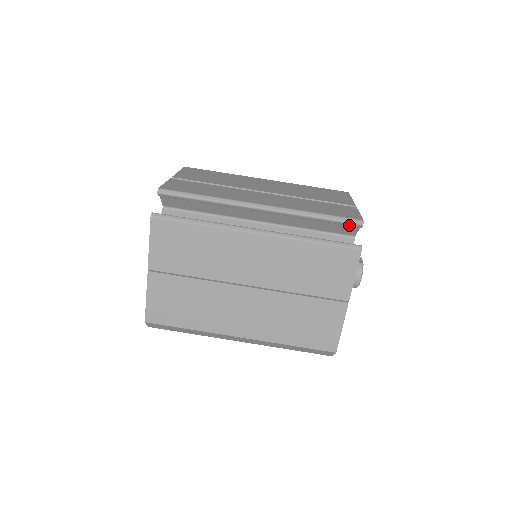
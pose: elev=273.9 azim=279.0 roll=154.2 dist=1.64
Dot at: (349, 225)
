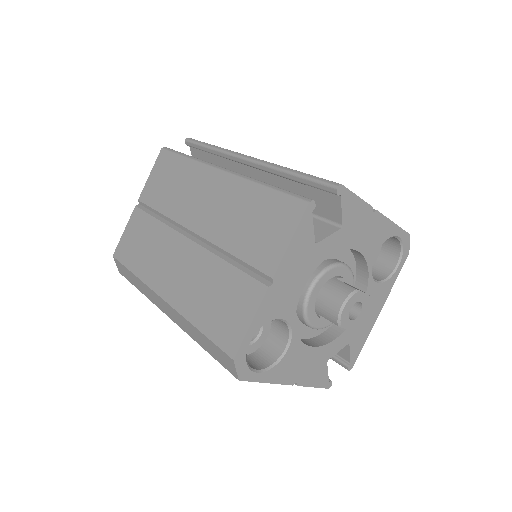
Dot at: (323, 189)
